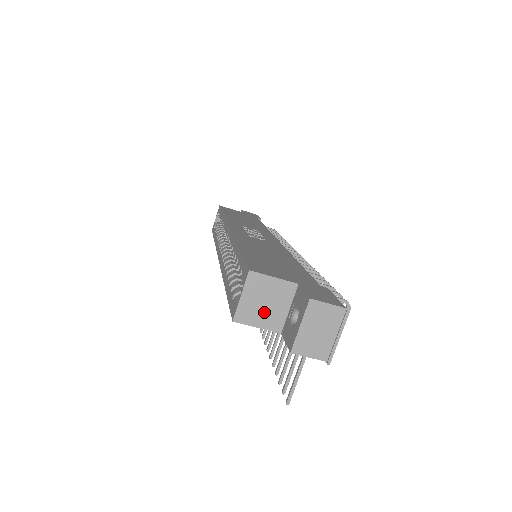
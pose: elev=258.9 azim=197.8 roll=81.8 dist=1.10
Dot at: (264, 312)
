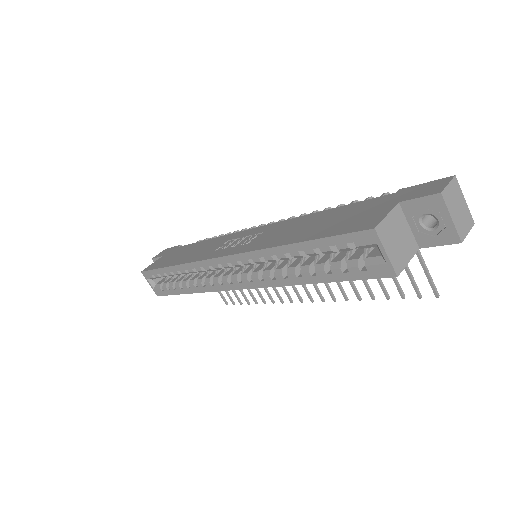
Dot at: (403, 247)
